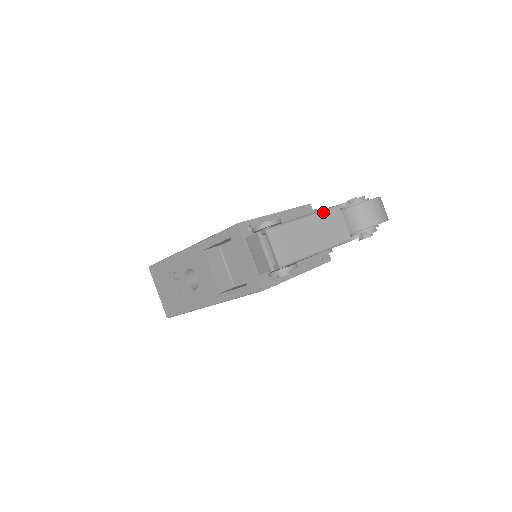
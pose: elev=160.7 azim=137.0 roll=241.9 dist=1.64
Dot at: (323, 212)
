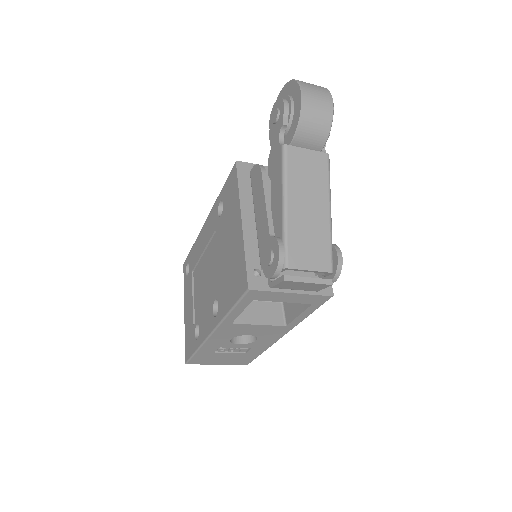
Dot at: (287, 173)
